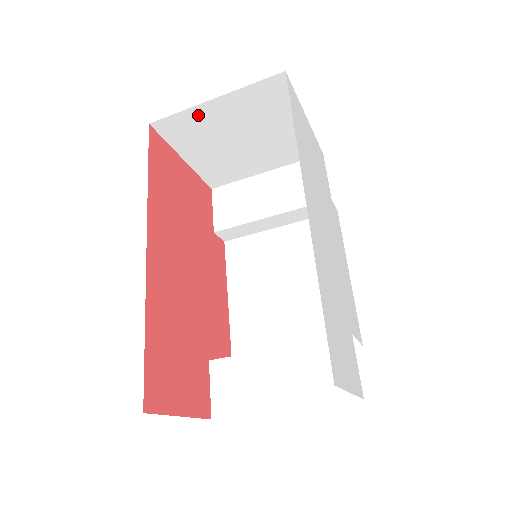
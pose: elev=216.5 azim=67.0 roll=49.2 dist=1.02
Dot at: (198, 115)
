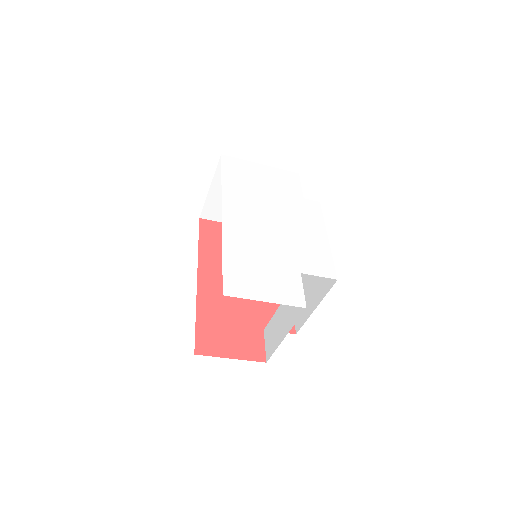
Dot at: (213, 200)
